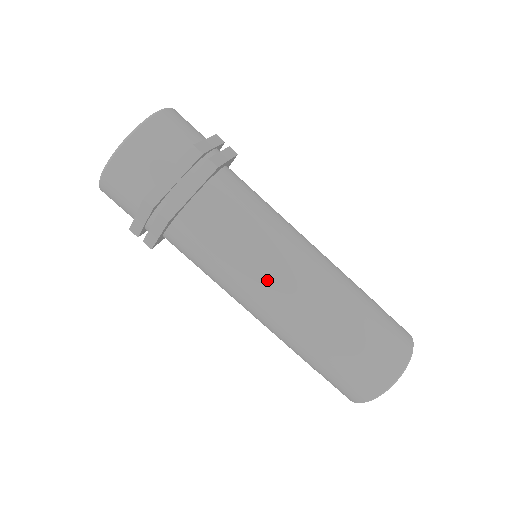
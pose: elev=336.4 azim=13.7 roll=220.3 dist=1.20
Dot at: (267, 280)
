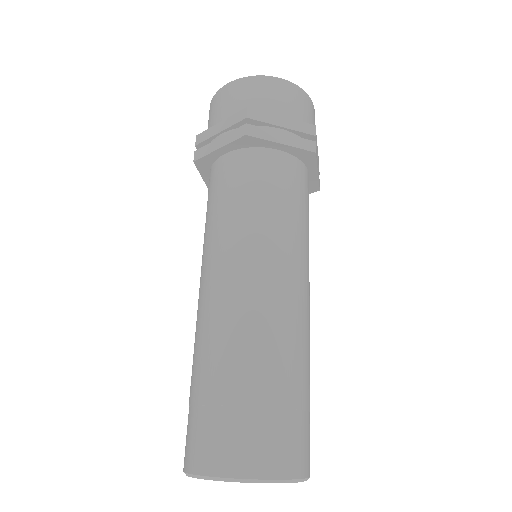
Dot at: (208, 263)
